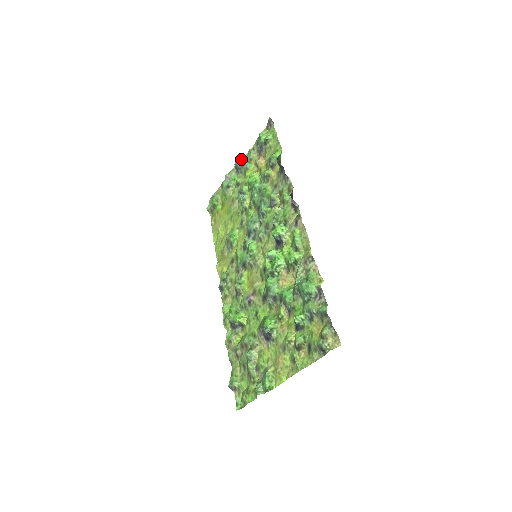
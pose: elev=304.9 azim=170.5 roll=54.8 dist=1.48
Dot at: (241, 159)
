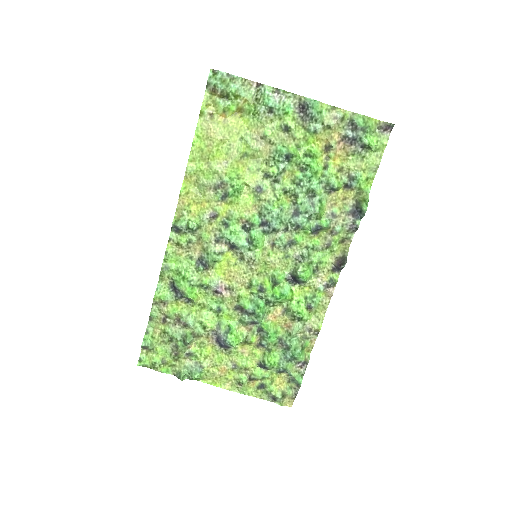
Dot at: (319, 106)
